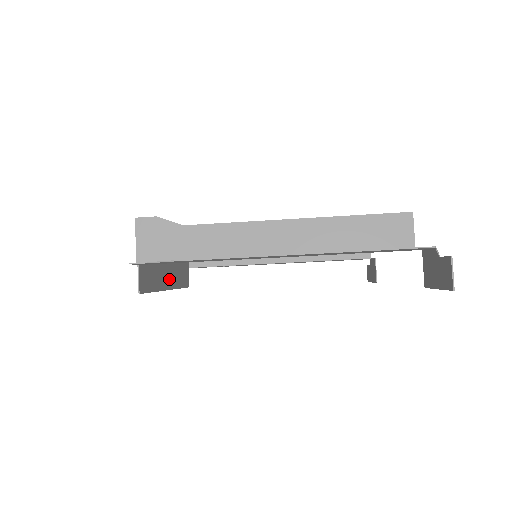
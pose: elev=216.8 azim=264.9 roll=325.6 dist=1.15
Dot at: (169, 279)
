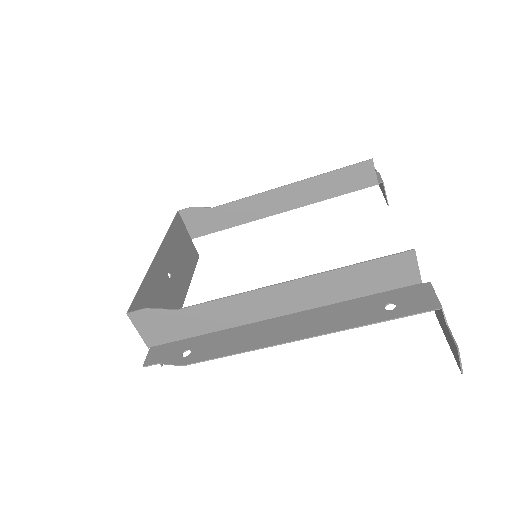
Dot at: (179, 293)
